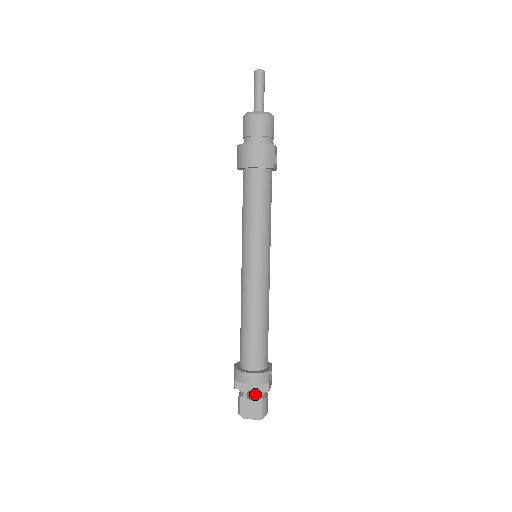
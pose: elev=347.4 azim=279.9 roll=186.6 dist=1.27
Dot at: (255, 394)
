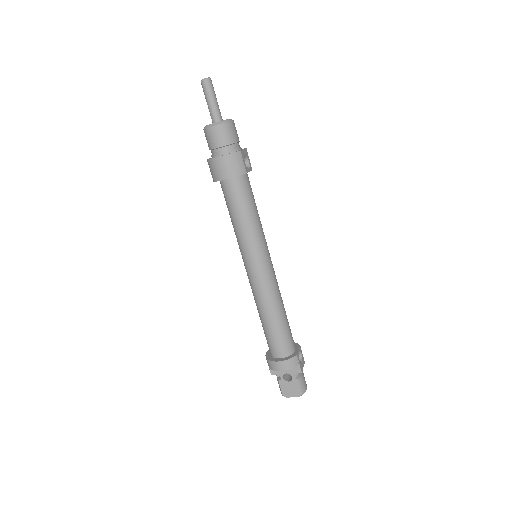
Dot at: occluded
